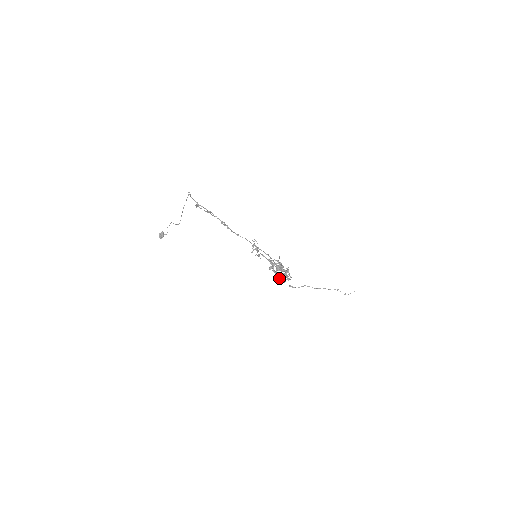
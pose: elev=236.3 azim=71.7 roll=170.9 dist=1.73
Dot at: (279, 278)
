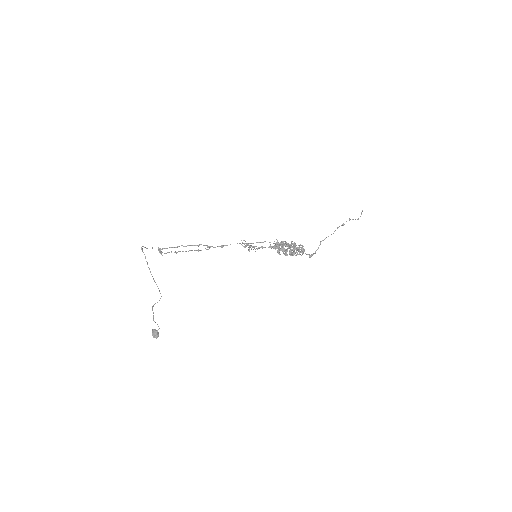
Dot at: occluded
